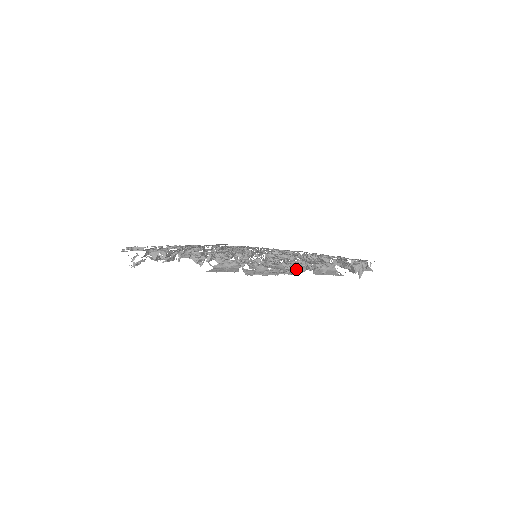
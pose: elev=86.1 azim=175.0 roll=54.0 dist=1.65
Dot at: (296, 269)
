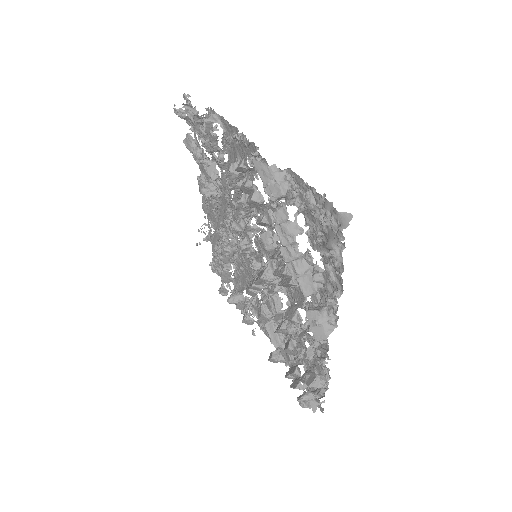
Dot at: occluded
